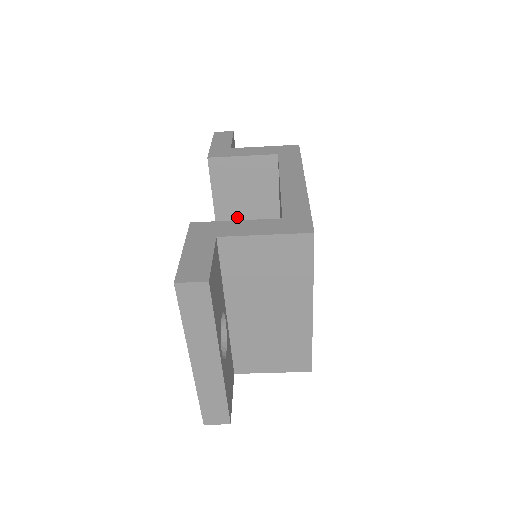
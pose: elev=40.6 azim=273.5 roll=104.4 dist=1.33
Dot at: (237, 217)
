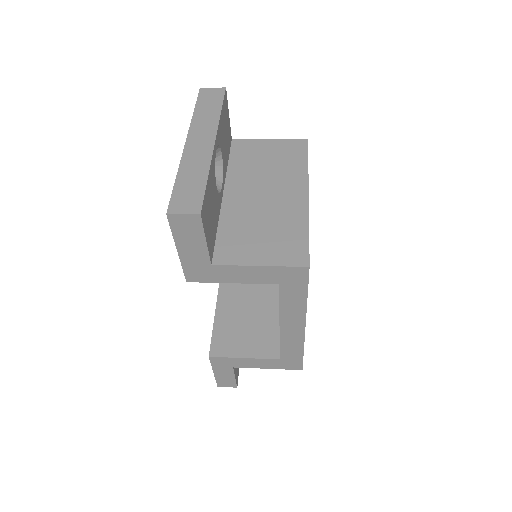
Dot at: occluded
